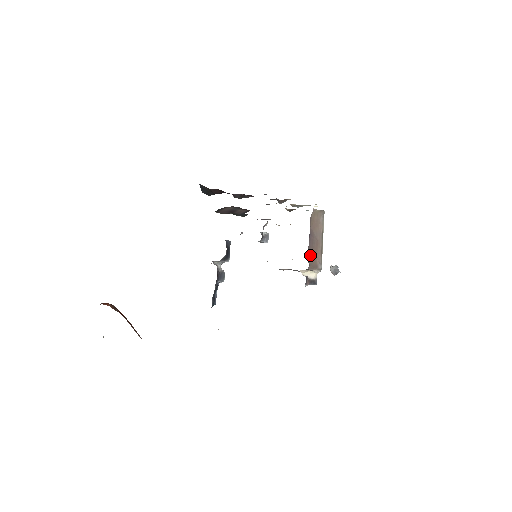
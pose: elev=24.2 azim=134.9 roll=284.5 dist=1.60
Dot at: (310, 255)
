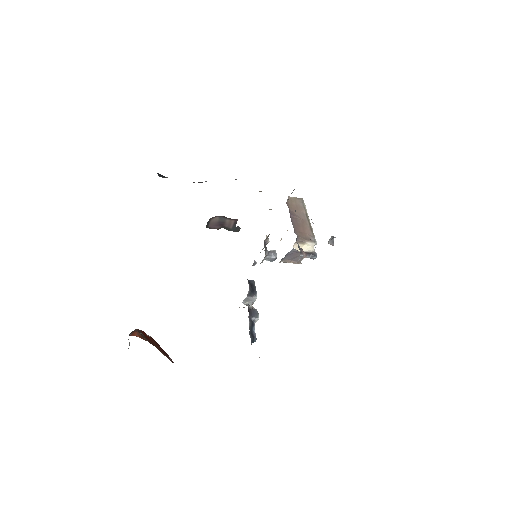
Dot at: (297, 230)
